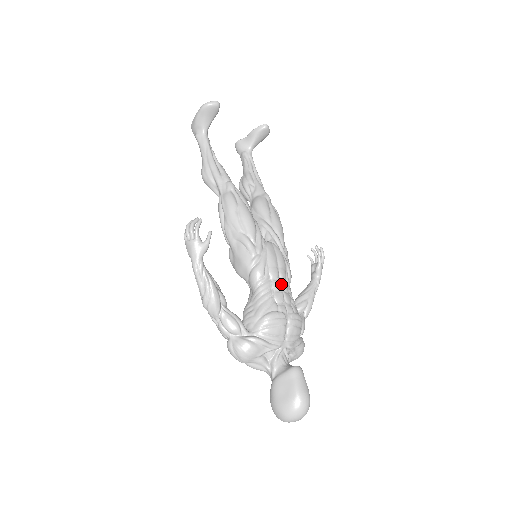
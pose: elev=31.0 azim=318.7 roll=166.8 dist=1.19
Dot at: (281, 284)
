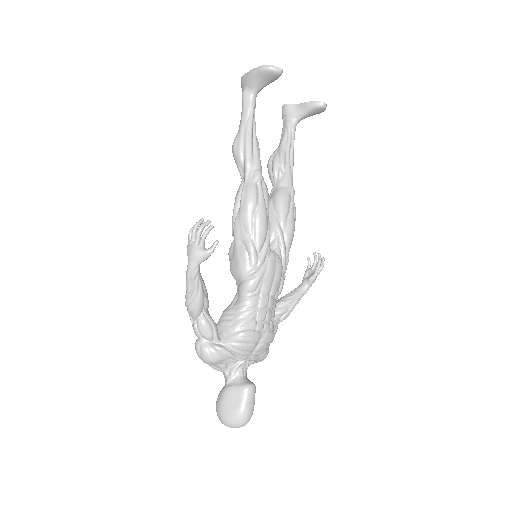
Dot at: (268, 301)
